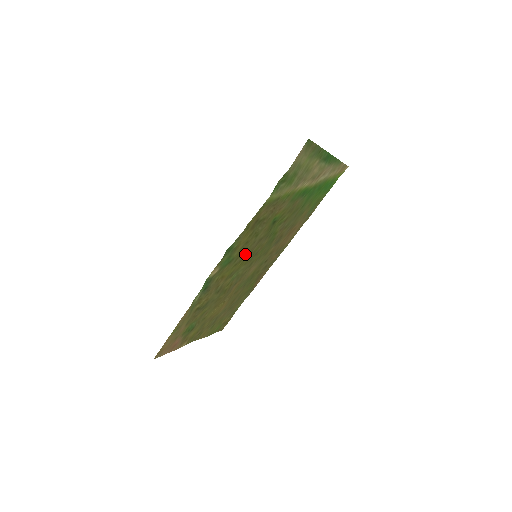
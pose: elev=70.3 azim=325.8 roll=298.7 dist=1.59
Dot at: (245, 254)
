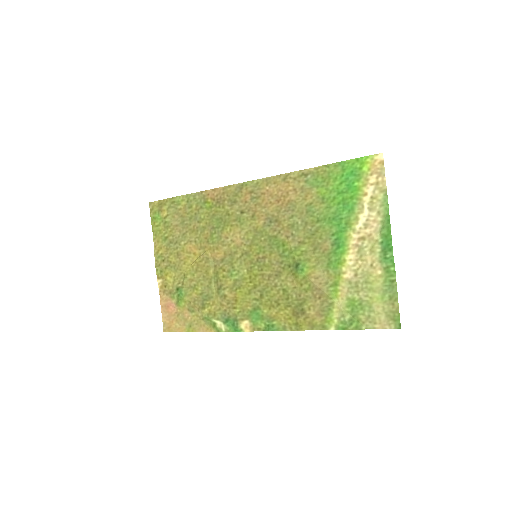
Dot at: (262, 287)
